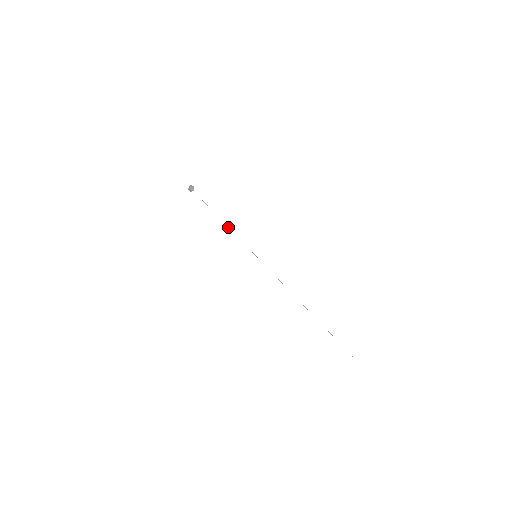
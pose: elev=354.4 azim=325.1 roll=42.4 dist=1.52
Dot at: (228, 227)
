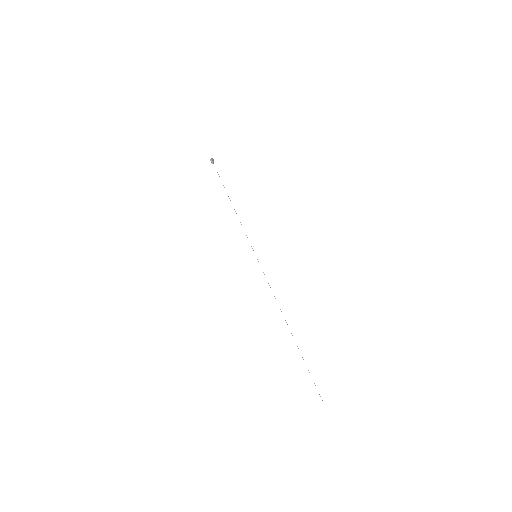
Dot at: occluded
